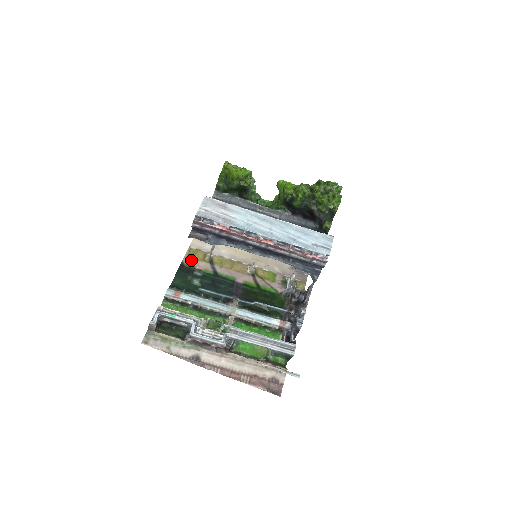
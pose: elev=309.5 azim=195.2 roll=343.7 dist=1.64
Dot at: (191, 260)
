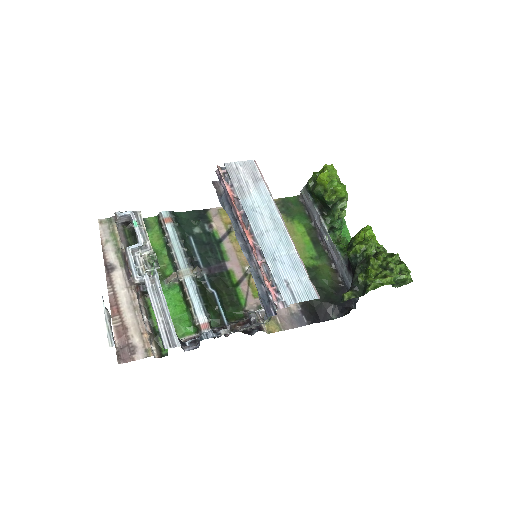
Dot at: (216, 214)
